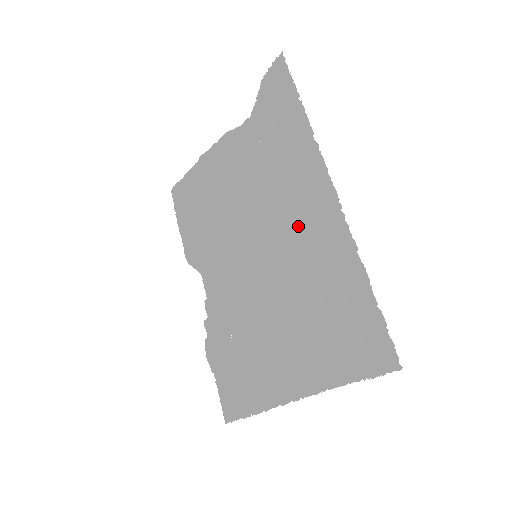
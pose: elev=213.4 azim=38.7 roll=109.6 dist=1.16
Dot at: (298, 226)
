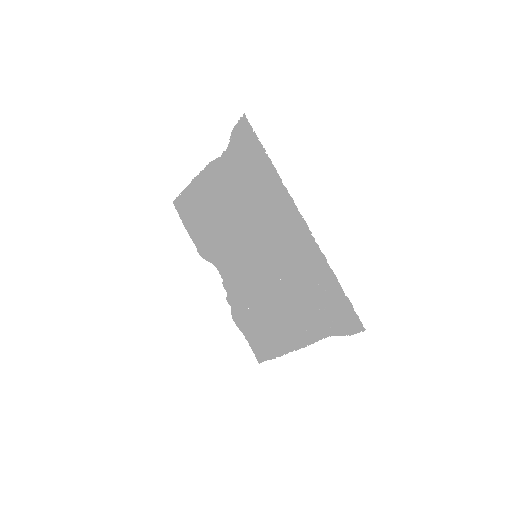
Dot at: (283, 238)
